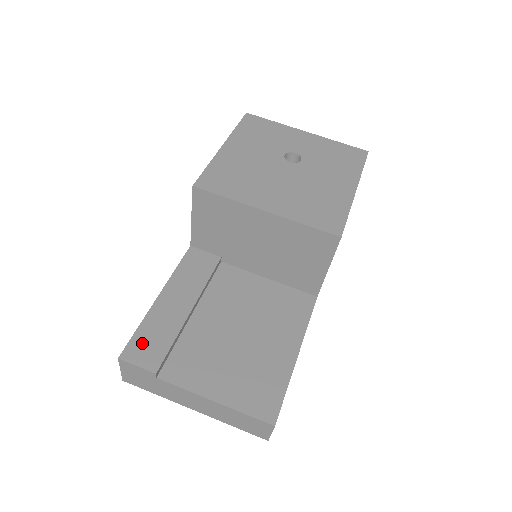
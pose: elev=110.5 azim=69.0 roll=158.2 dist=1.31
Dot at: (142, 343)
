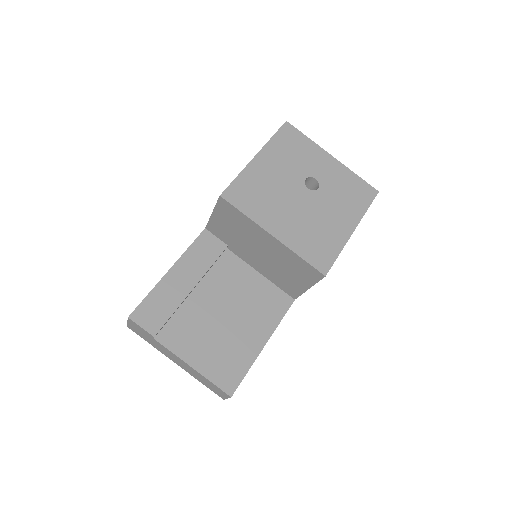
Dot at: (148, 309)
